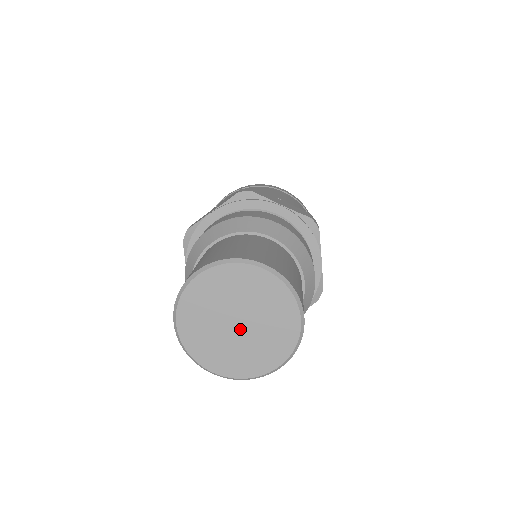
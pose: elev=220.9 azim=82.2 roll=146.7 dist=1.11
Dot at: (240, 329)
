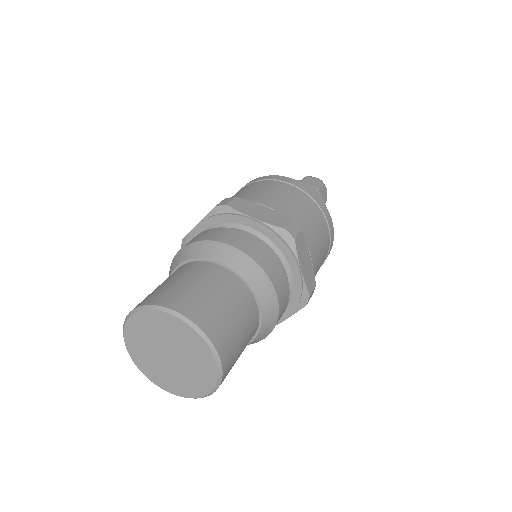
Dot at: (172, 361)
